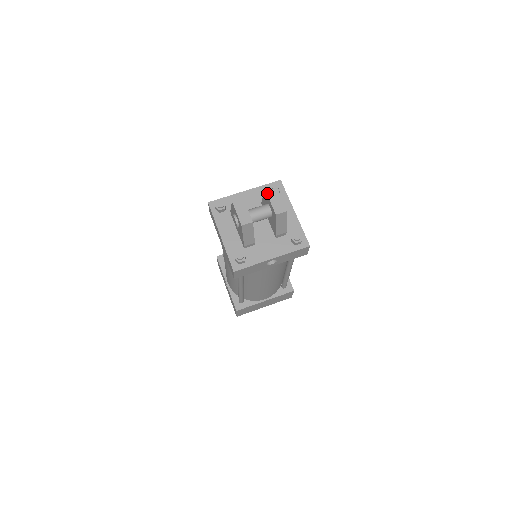
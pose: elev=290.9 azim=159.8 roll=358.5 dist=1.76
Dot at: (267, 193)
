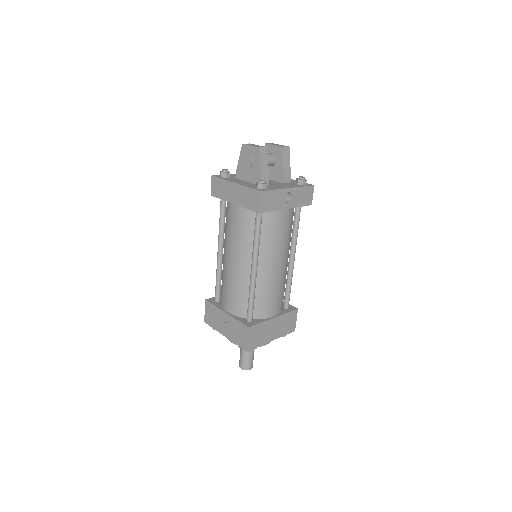
Dot at: (267, 143)
